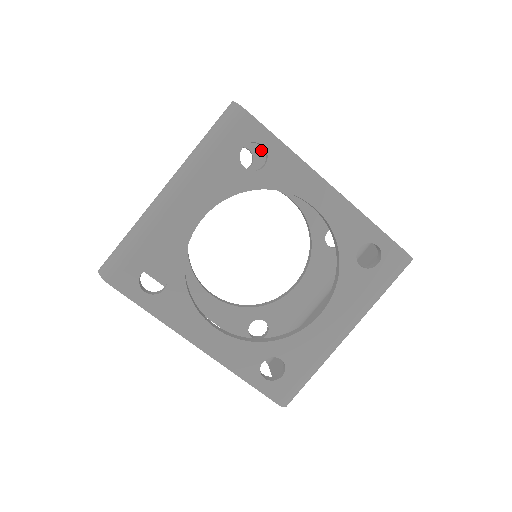
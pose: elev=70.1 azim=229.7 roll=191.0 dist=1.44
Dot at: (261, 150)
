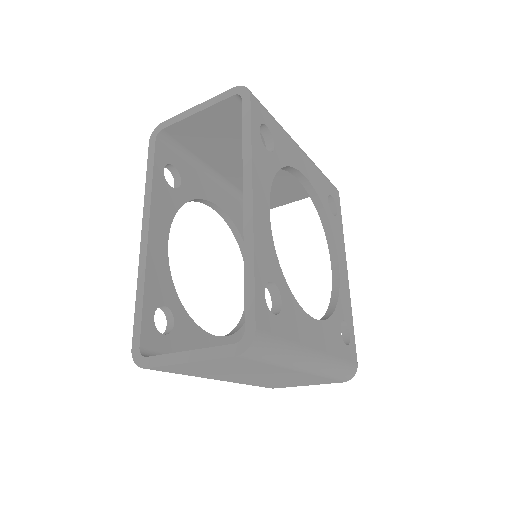
Dot at: occluded
